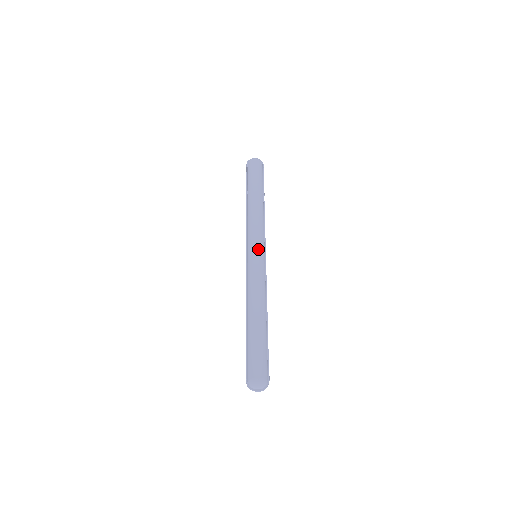
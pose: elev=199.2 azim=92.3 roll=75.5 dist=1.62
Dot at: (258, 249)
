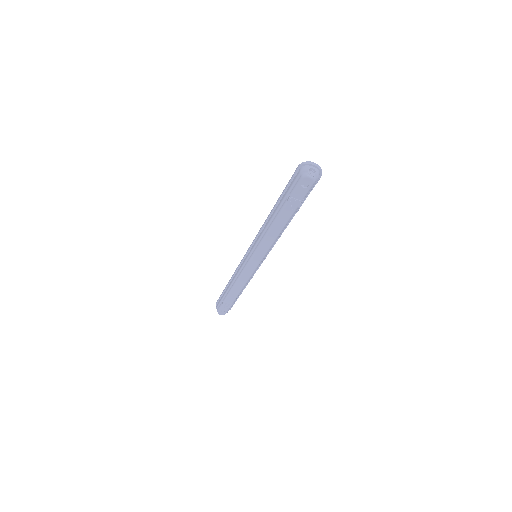
Dot at: occluded
